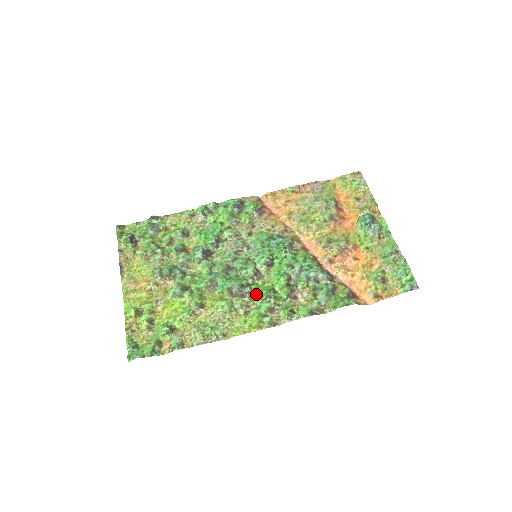
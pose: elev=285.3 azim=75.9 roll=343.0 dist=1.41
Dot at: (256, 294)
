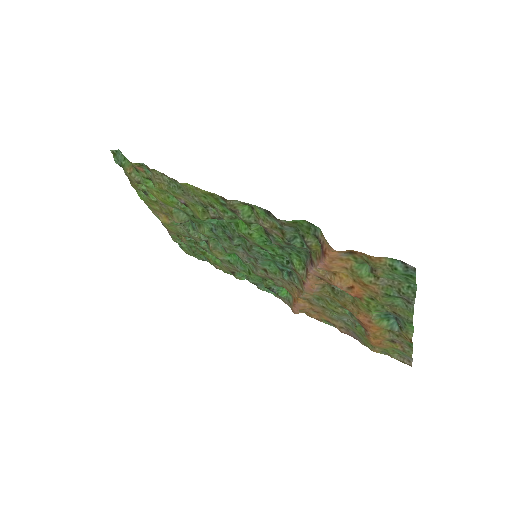
Dot at: (233, 221)
